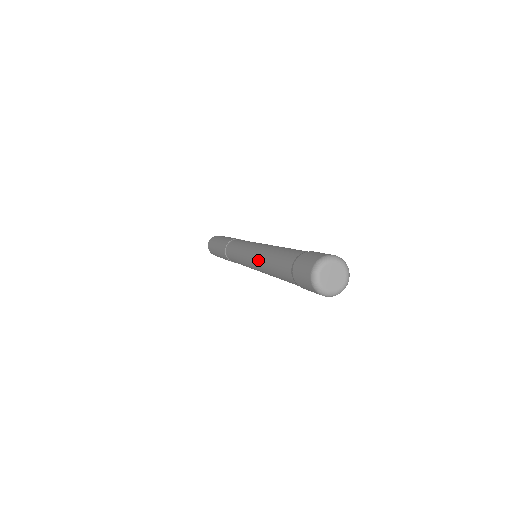
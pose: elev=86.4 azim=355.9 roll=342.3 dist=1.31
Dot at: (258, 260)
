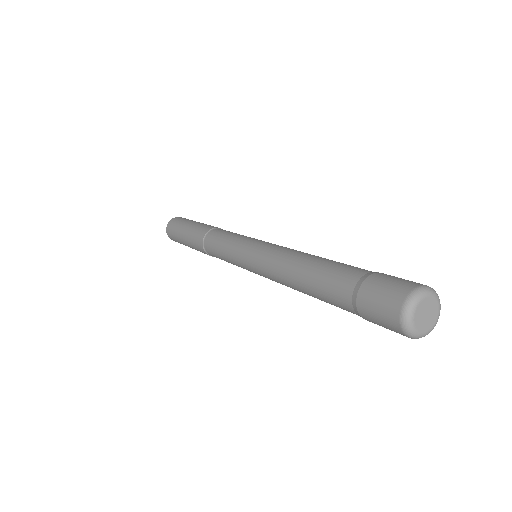
Dot at: (277, 261)
